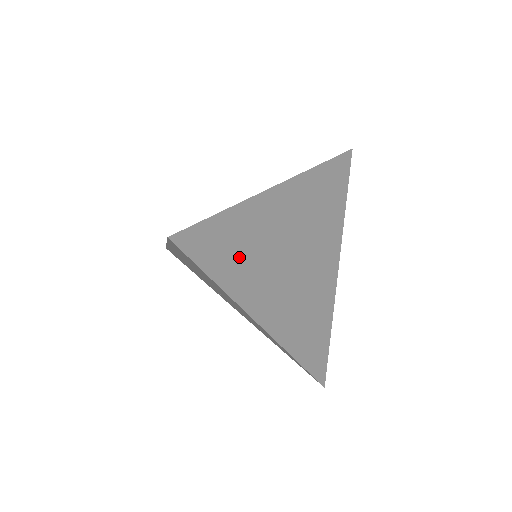
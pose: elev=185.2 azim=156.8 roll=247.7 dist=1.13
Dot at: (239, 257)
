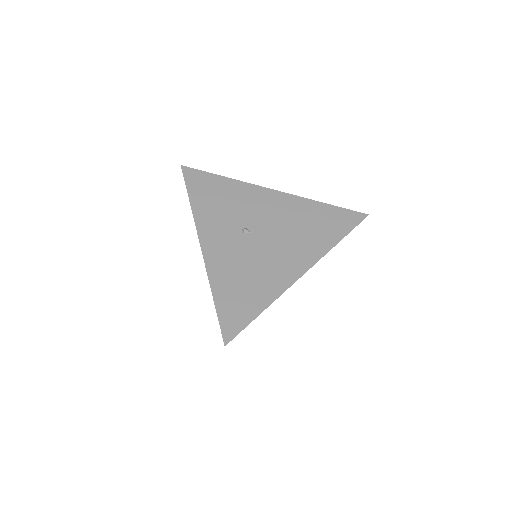
Dot at: occluded
